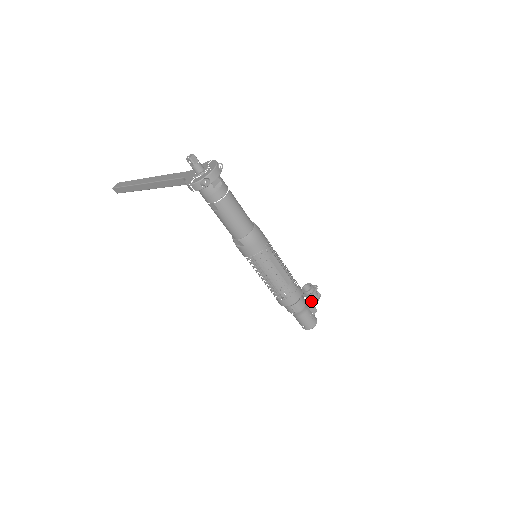
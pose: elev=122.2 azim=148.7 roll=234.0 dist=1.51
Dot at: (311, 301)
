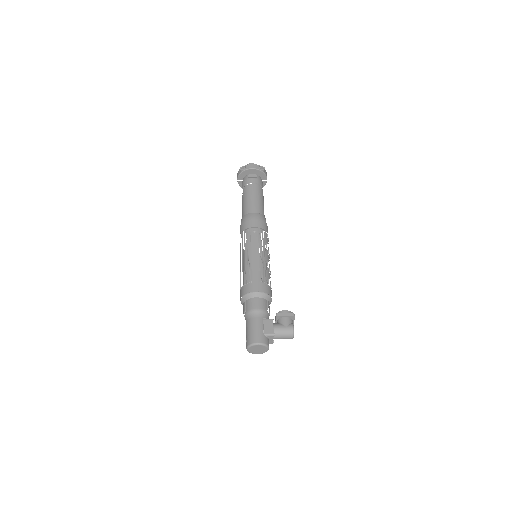
Dot at: (273, 319)
